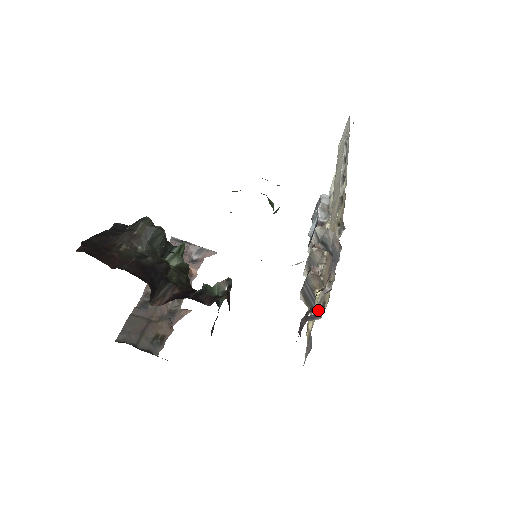
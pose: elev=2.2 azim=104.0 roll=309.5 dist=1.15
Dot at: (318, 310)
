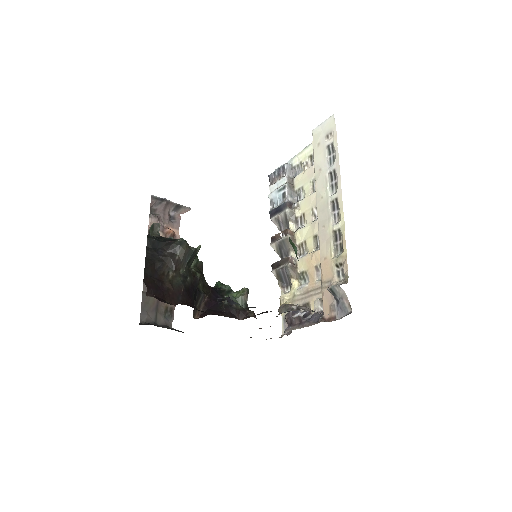
Dot at: (308, 316)
